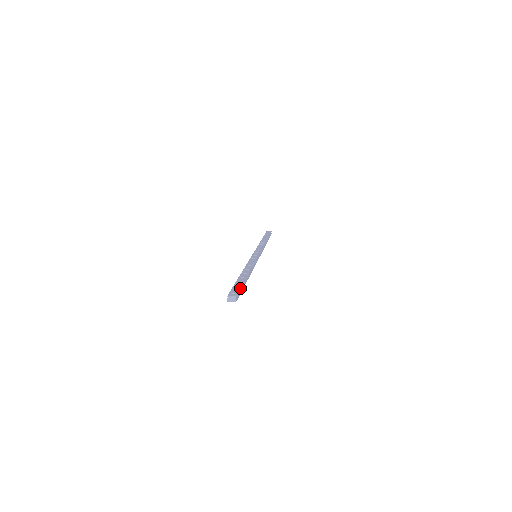
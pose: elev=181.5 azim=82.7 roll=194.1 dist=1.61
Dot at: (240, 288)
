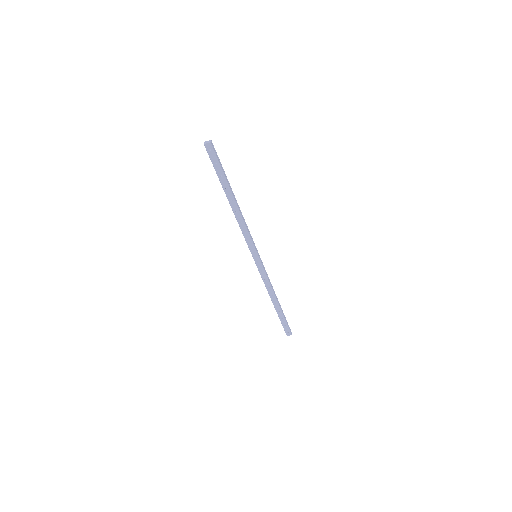
Dot at: (219, 159)
